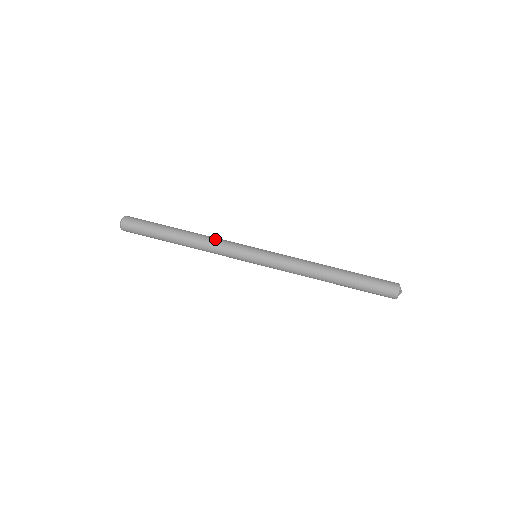
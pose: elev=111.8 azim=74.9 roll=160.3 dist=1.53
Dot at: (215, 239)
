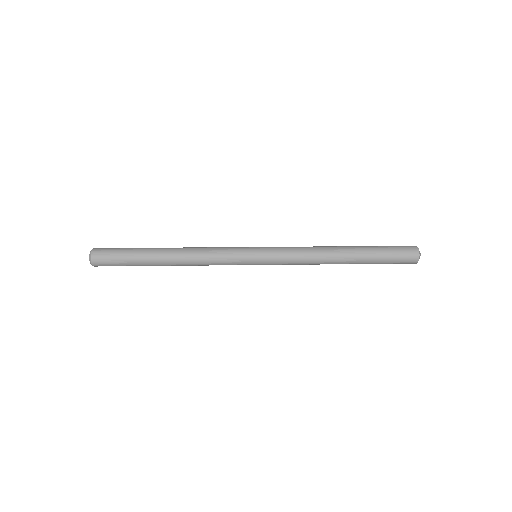
Dot at: (206, 248)
